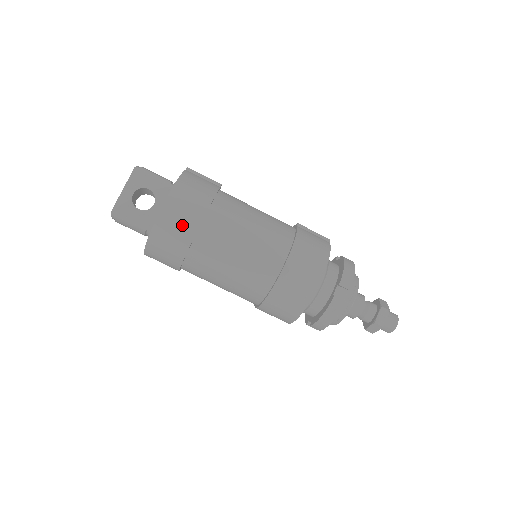
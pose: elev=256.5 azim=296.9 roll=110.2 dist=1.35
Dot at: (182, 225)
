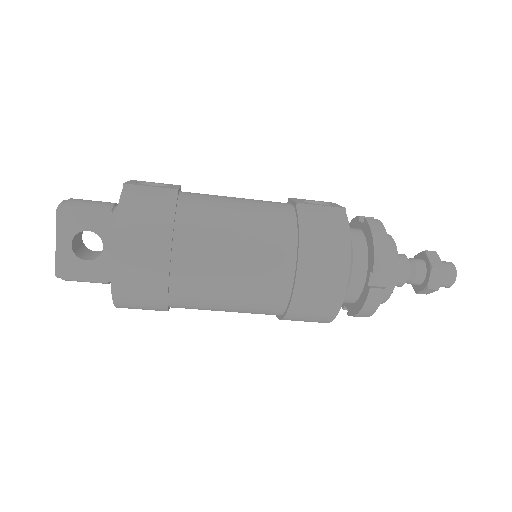
Dot at: (146, 278)
